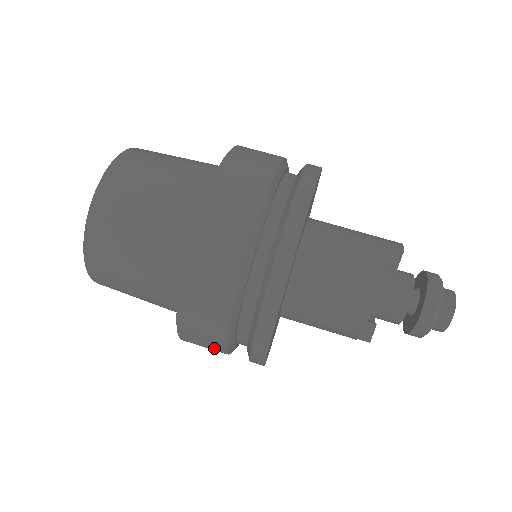
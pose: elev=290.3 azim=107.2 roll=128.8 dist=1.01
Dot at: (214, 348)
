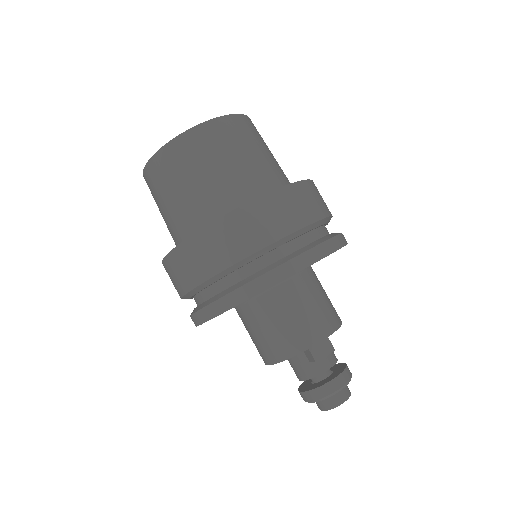
Dot at: occluded
